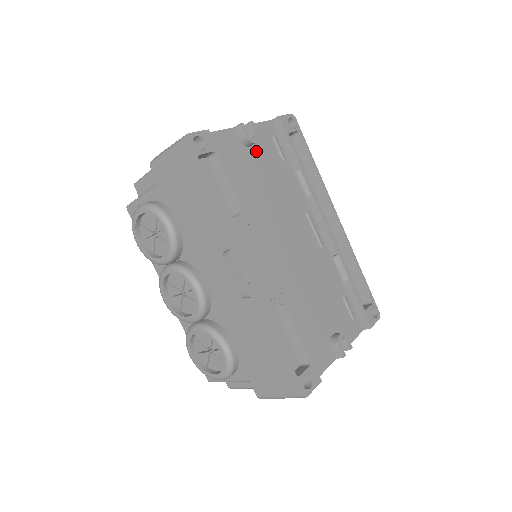
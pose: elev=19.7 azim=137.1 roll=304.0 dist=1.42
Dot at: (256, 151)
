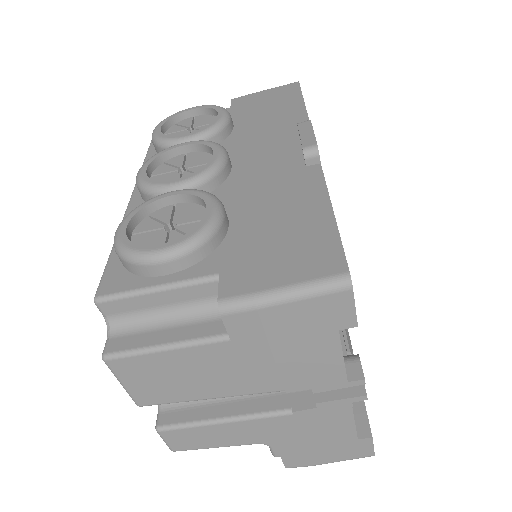
Dot at: occluded
